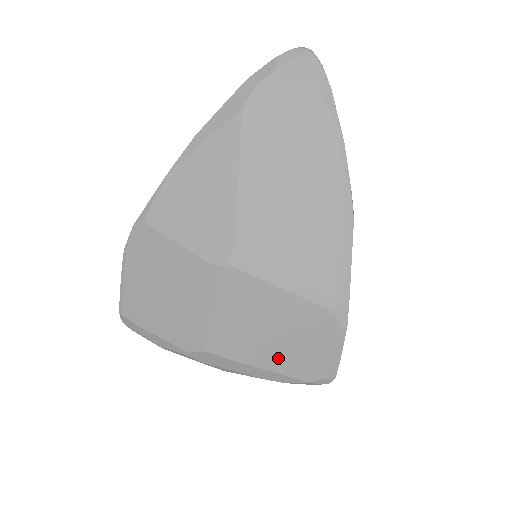
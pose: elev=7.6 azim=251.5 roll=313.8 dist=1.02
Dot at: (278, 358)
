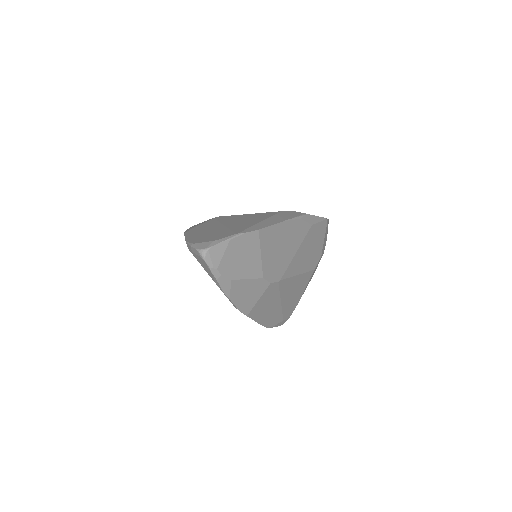
Dot at: occluded
